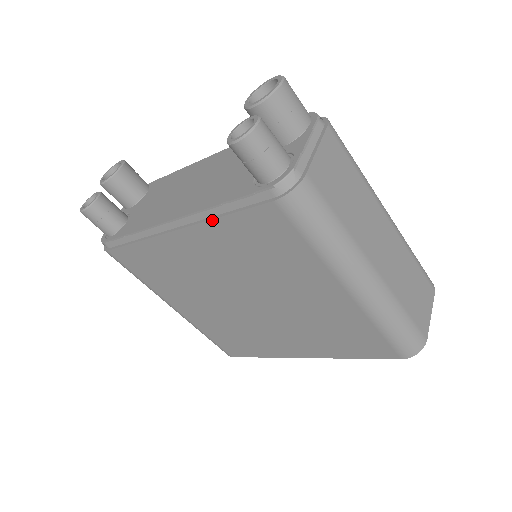
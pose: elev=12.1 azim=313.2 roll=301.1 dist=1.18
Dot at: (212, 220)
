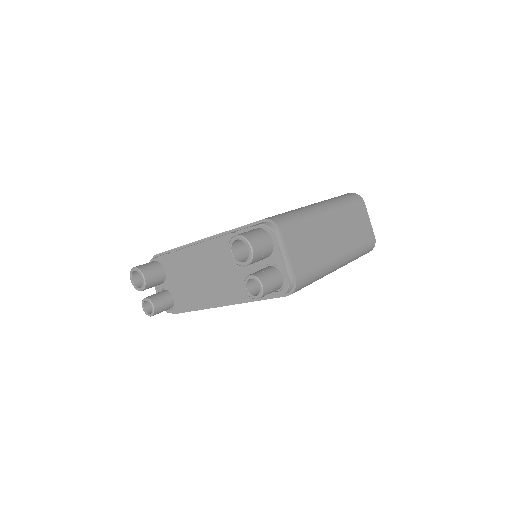
Dot at: occluded
